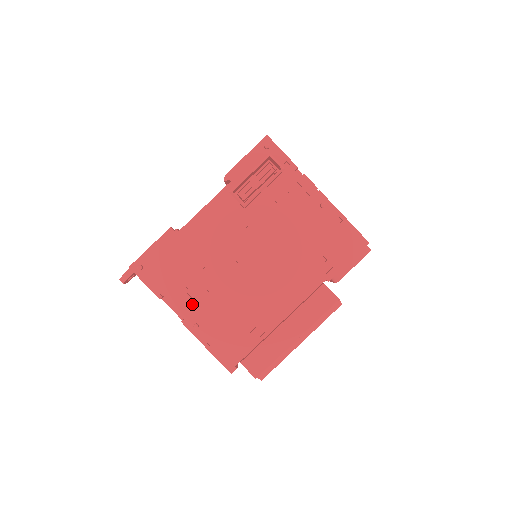
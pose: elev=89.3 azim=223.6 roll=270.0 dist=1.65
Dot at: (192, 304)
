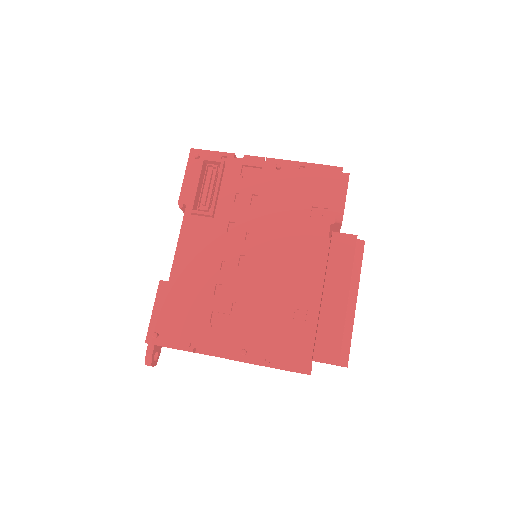
Dot at: (226, 335)
